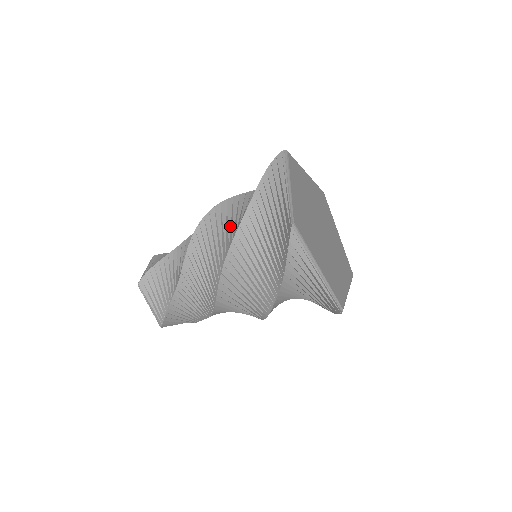
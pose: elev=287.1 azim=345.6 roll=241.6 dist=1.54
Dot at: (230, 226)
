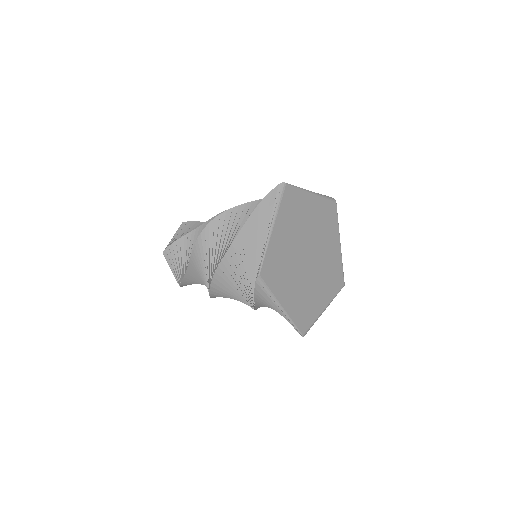
Dot at: (226, 240)
